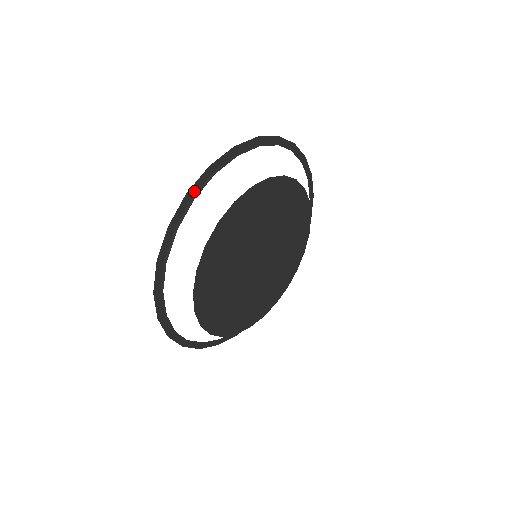
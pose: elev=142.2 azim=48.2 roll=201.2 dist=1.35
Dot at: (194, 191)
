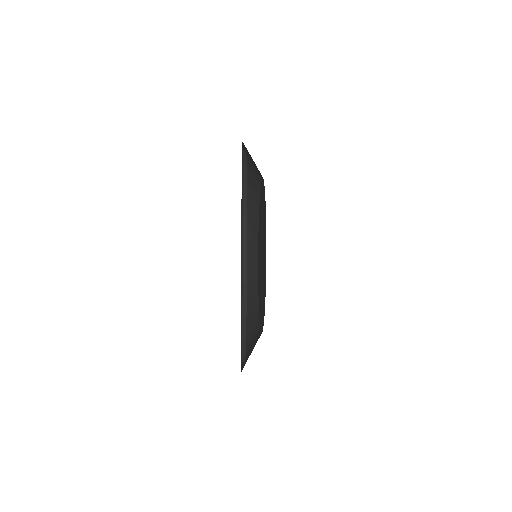
Dot at: occluded
